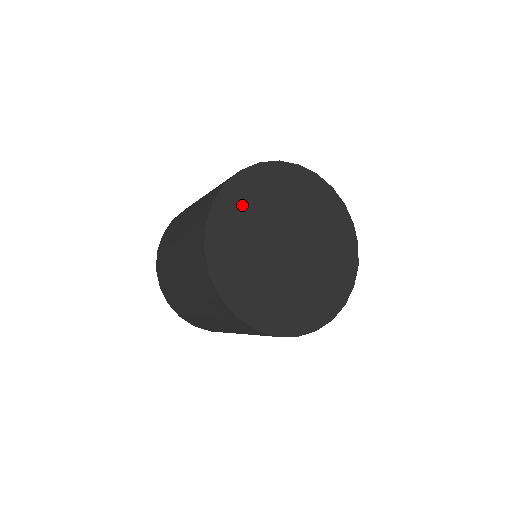
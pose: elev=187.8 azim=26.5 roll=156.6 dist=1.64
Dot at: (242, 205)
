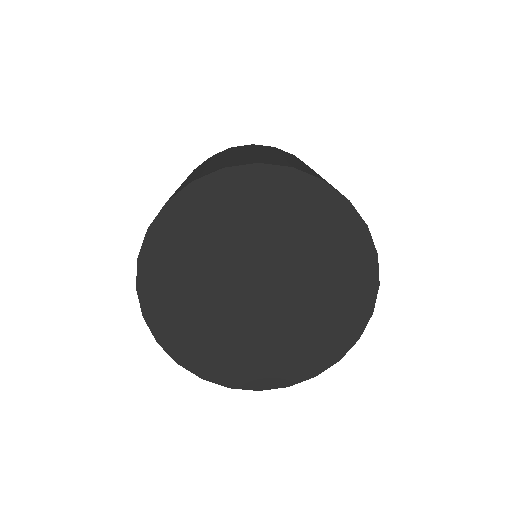
Dot at: (230, 205)
